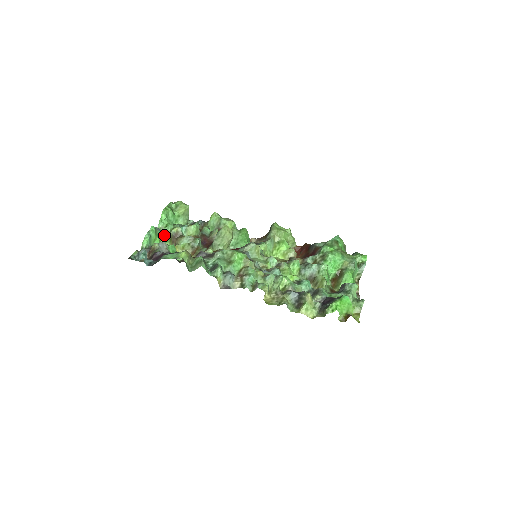
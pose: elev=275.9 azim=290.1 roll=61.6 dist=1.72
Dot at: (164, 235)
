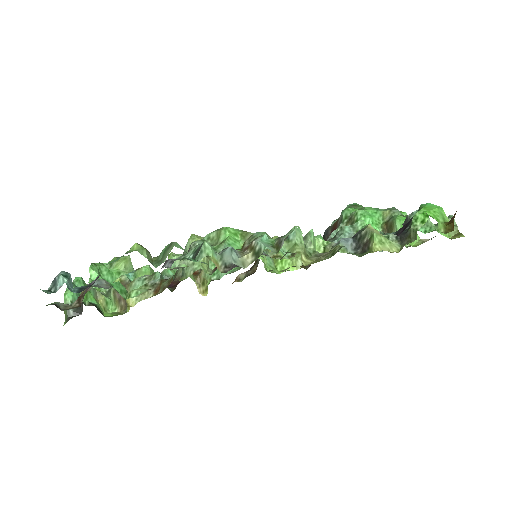
Dot at: (102, 294)
